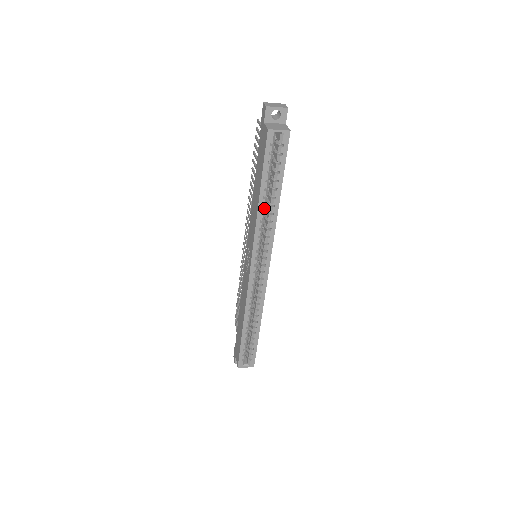
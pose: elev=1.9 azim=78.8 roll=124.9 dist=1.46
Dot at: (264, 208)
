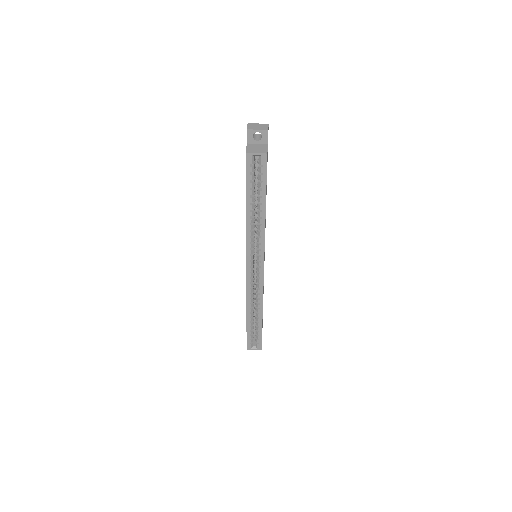
Dot at: (252, 219)
